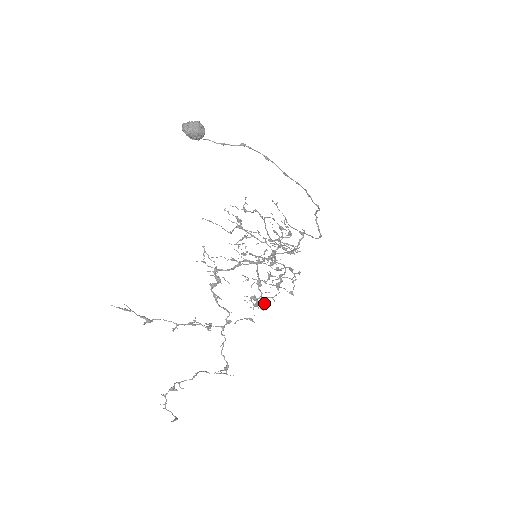
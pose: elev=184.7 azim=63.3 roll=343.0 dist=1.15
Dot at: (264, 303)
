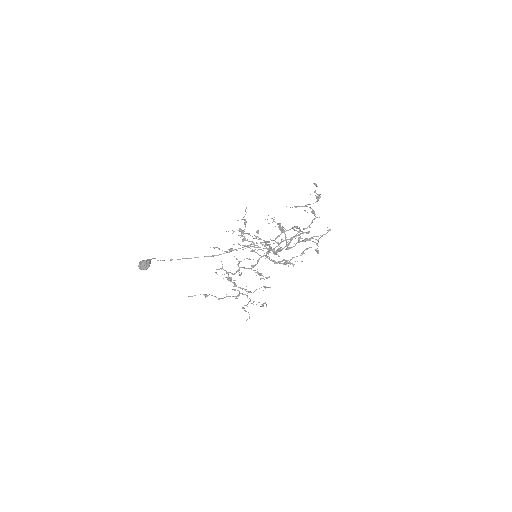
Dot at: (303, 253)
